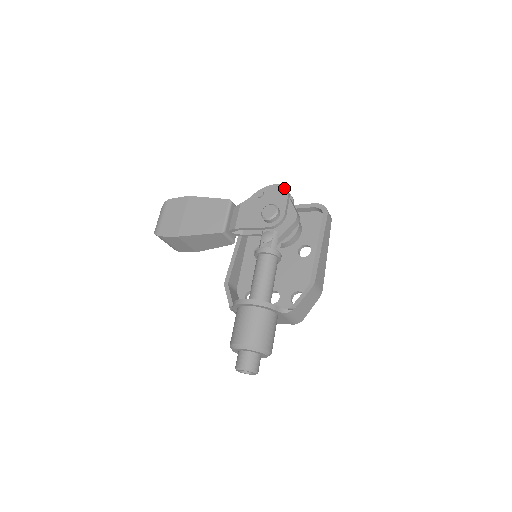
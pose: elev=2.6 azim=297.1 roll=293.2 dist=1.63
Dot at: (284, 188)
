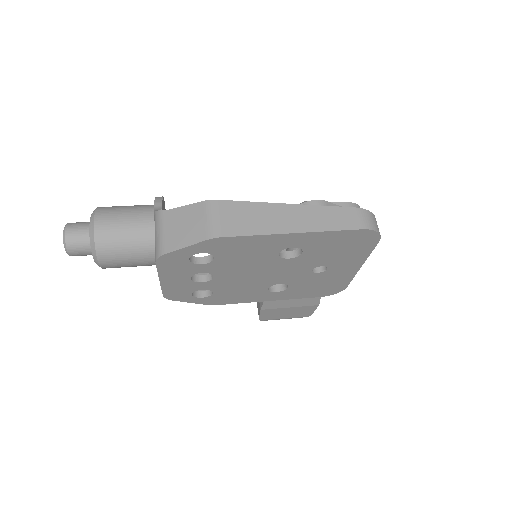
Dot at: (356, 206)
